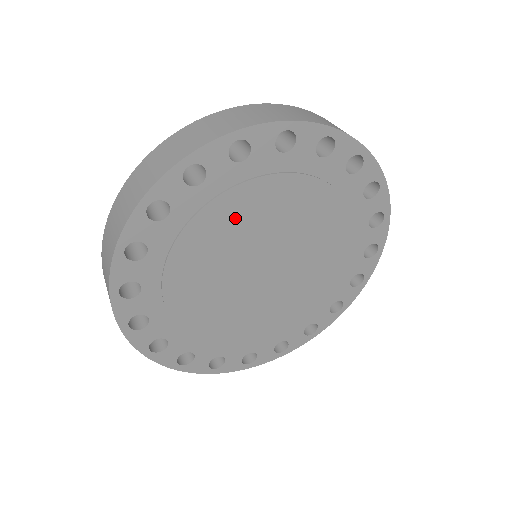
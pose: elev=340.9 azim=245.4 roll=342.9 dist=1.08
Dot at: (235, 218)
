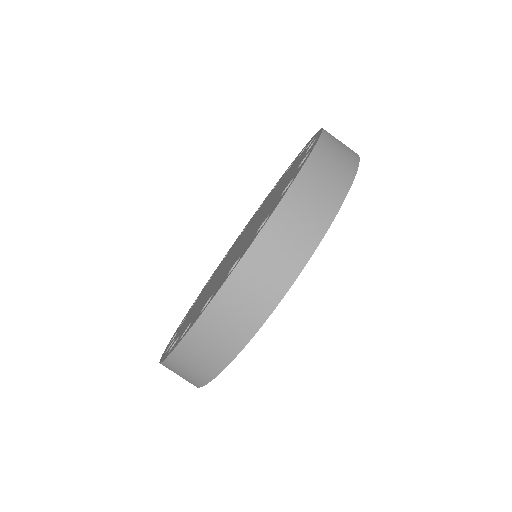
Dot at: occluded
